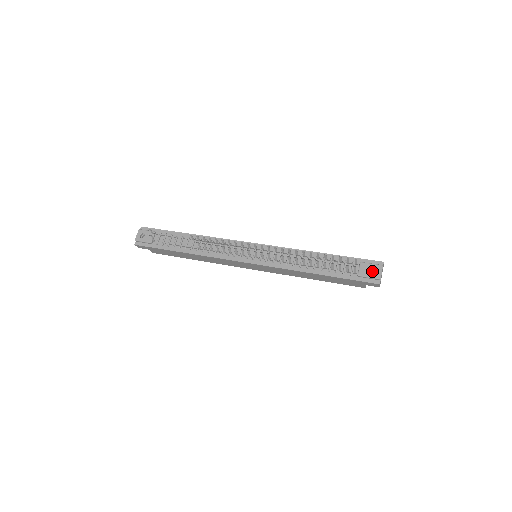
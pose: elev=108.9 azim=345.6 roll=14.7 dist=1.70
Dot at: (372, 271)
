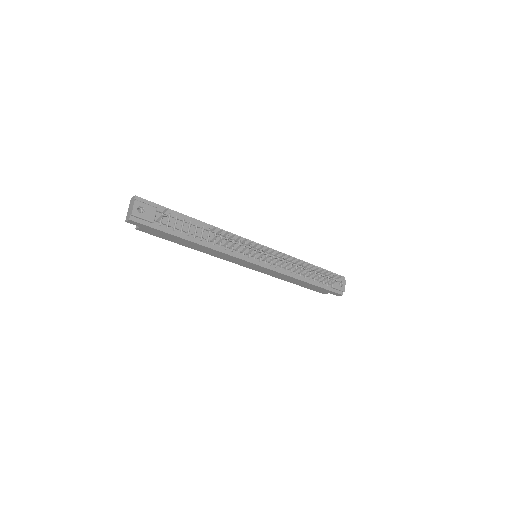
Dot at: occluded
